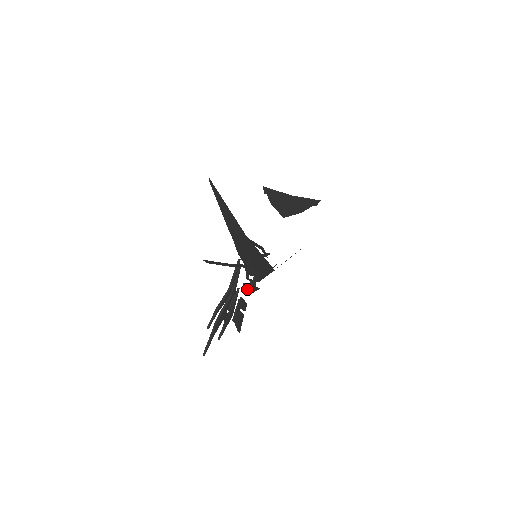
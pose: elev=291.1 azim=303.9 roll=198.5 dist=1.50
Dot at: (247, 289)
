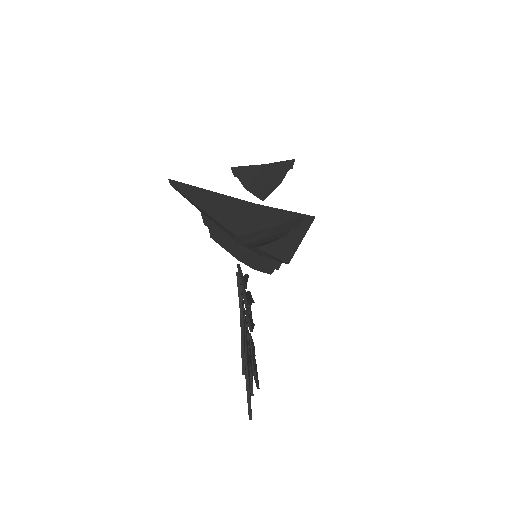
Dot at: (249, 322)
